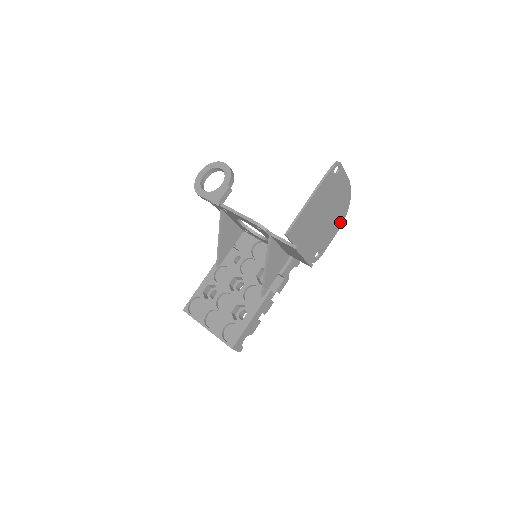
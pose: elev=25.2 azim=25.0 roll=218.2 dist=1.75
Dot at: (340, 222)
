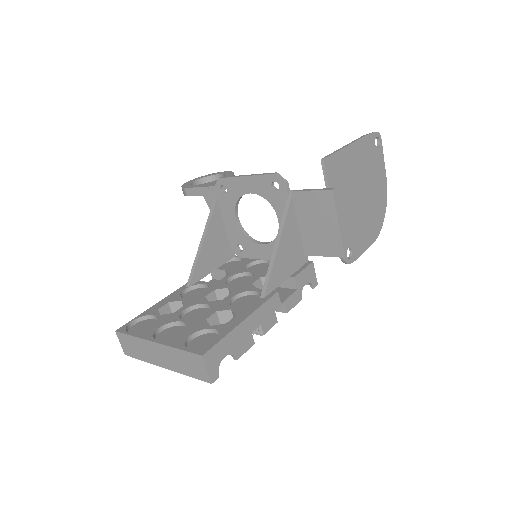
Dot at: (375, 232)
